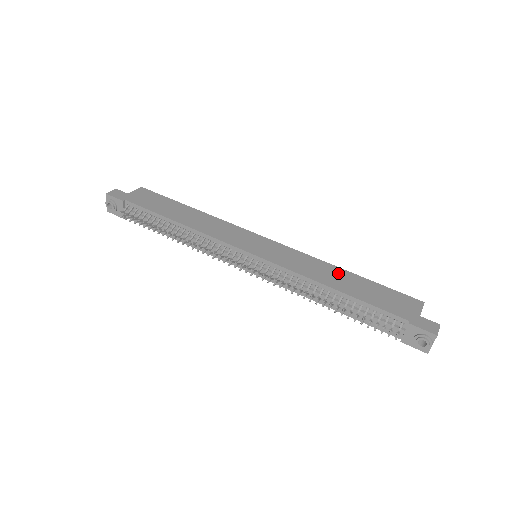
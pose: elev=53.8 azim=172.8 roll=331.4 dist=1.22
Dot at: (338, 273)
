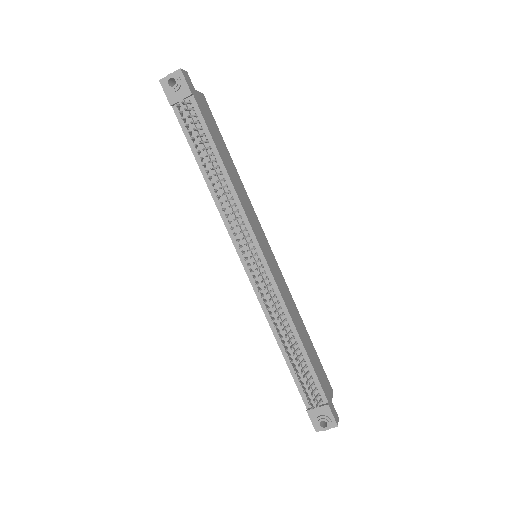
Dot at: (302, 324)
